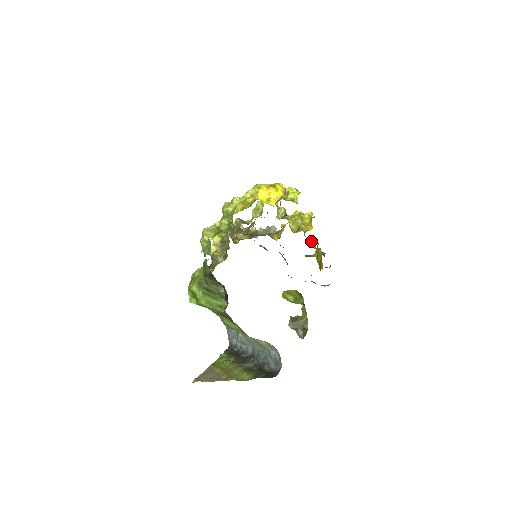
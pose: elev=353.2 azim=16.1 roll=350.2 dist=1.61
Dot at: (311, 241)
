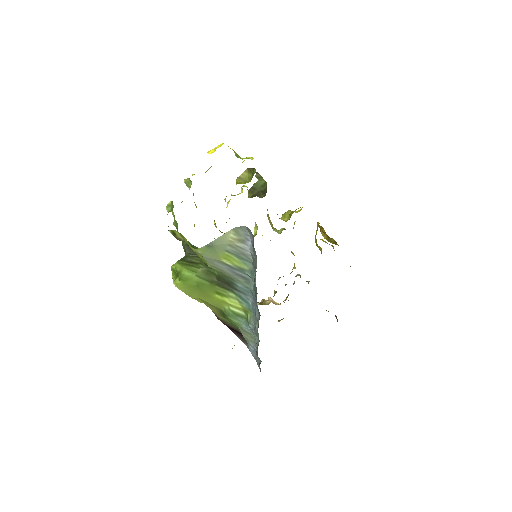
Dot at: occluded
